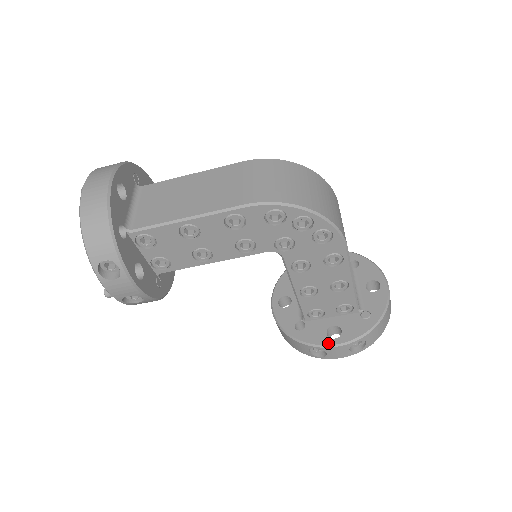
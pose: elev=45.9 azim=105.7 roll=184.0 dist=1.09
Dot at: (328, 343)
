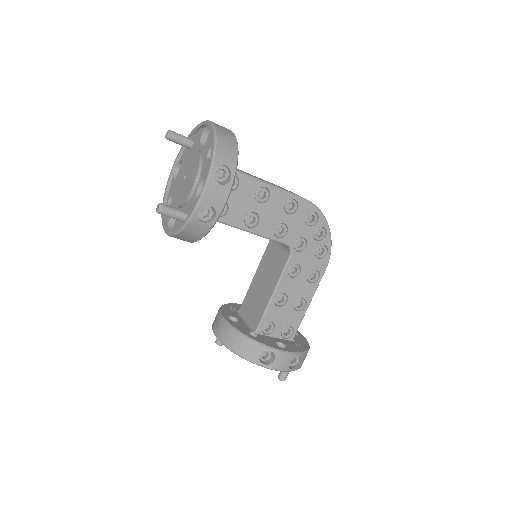
Dot at: (281, 349)
